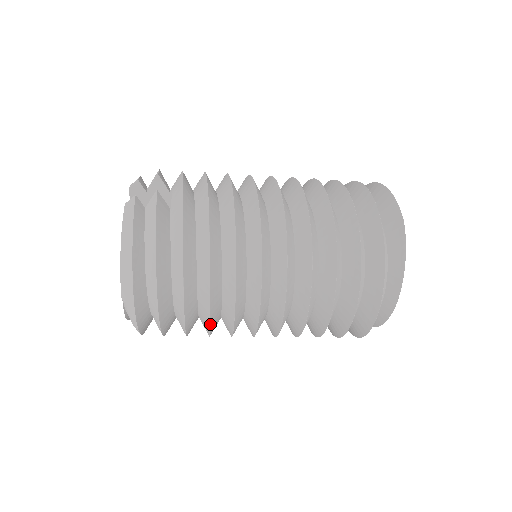
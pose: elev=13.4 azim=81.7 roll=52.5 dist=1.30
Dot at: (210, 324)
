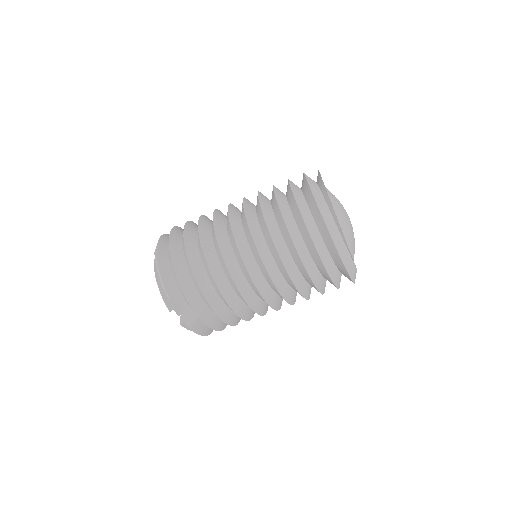
Dot at: (200, 234)
